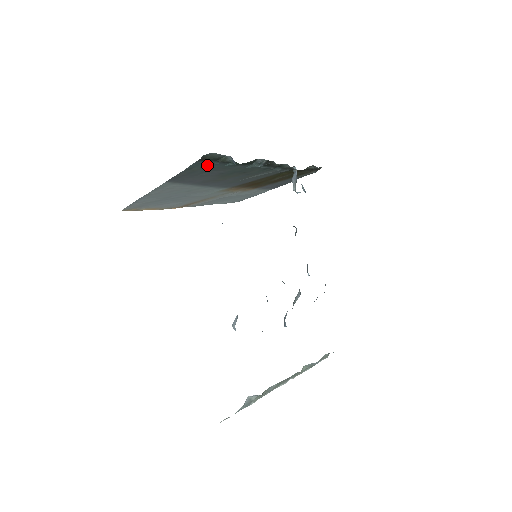
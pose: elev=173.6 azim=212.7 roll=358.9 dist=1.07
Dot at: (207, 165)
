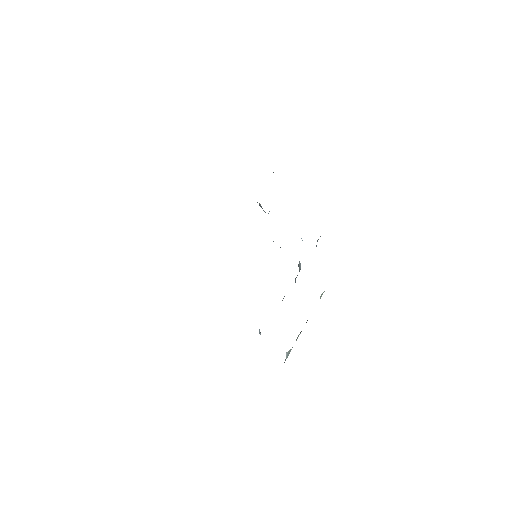
Dot at: occluded
